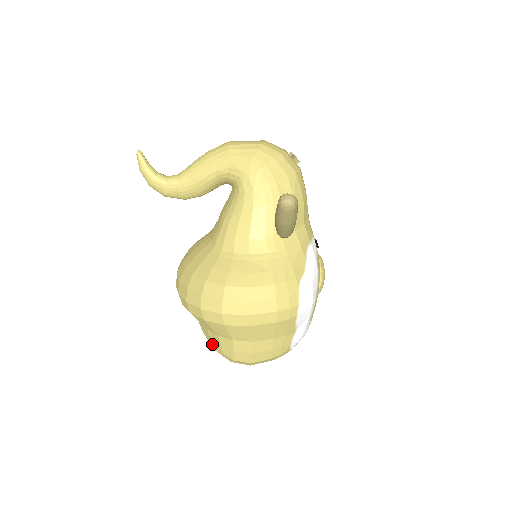
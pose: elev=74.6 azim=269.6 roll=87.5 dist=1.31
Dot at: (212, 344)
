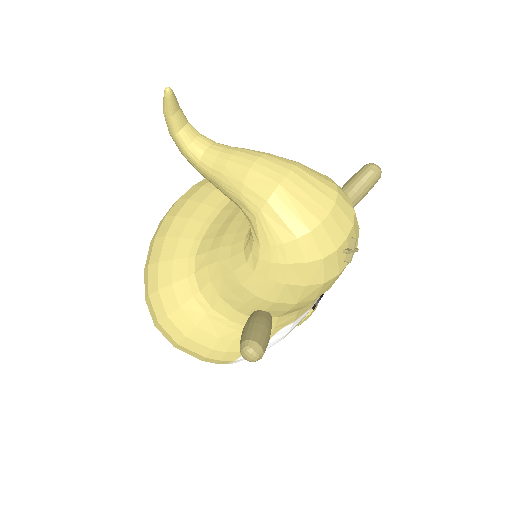
Dot at: occluded
